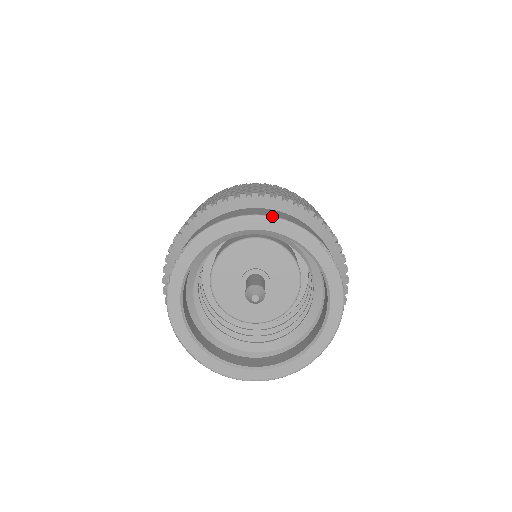
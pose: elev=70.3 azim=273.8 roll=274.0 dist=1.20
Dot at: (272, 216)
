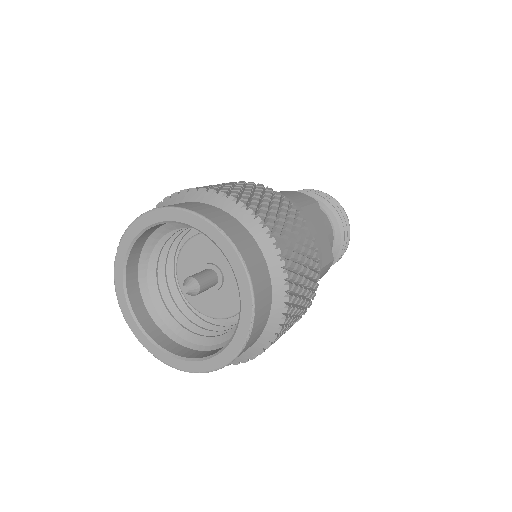
Dot at: (169, 206)
